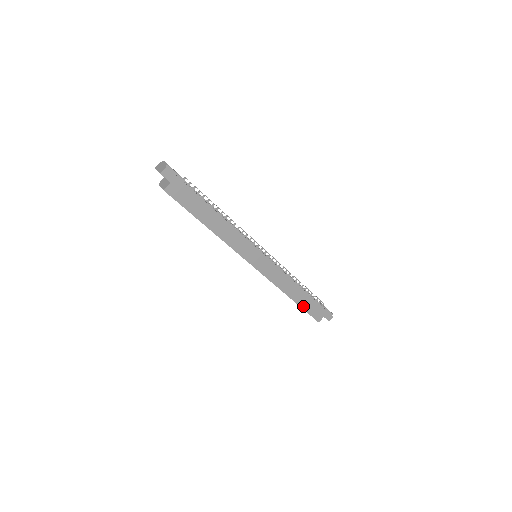
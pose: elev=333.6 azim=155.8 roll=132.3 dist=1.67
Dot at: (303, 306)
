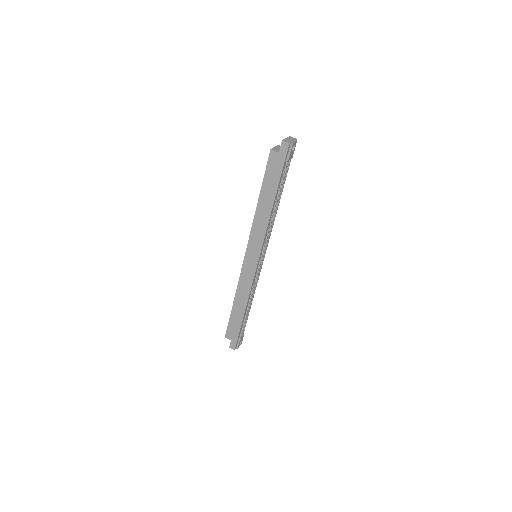
Dot at: (232, 317)
